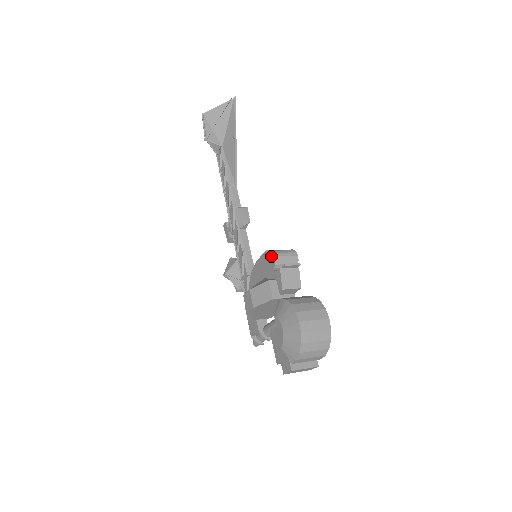
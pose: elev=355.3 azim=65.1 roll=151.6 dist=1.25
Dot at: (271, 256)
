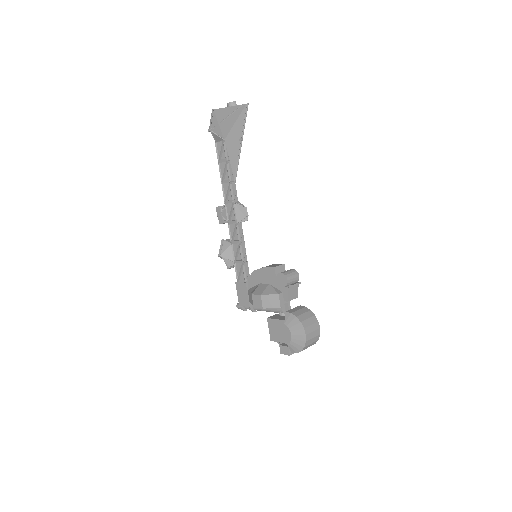
Dot at: (283, 278)
